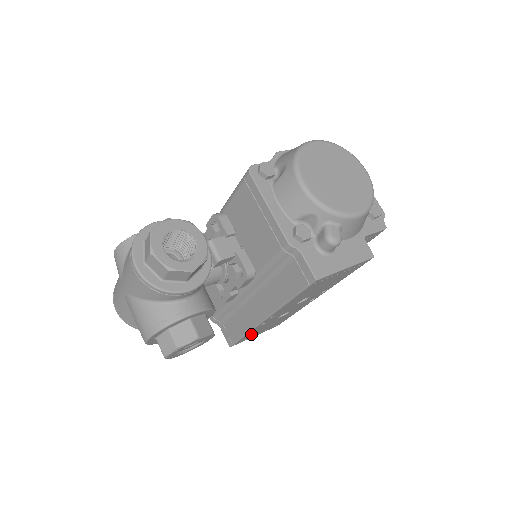
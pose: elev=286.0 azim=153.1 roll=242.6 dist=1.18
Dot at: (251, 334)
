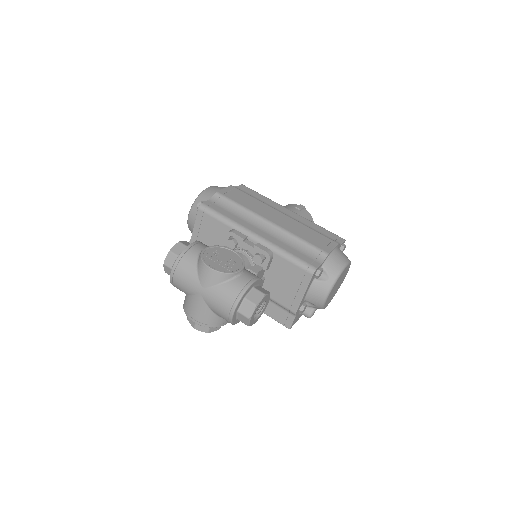
Dot at: occluded
